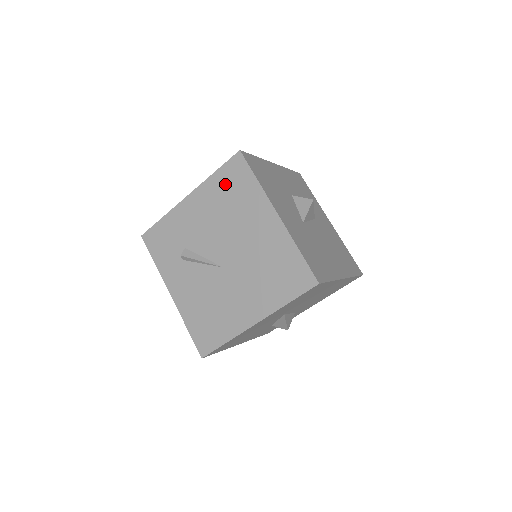
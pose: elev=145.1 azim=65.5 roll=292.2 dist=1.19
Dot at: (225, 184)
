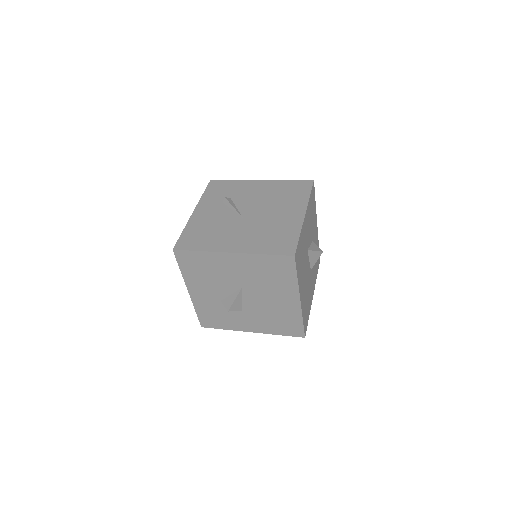
Dot at: (289, 188)
